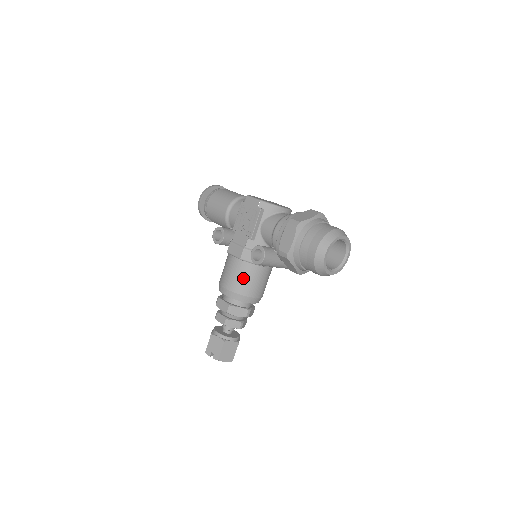
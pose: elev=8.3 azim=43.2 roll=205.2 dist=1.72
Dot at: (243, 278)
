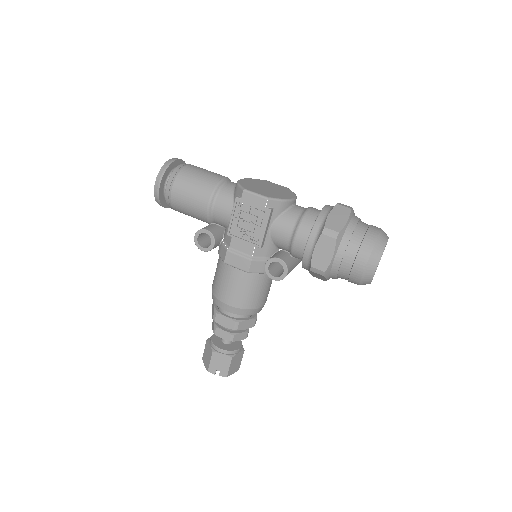
Dot at: (252, 291)
